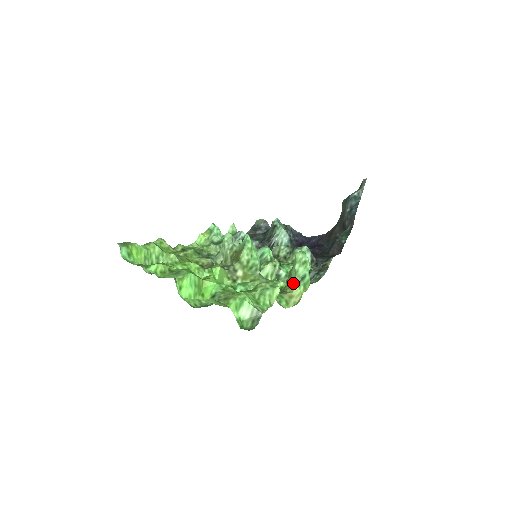
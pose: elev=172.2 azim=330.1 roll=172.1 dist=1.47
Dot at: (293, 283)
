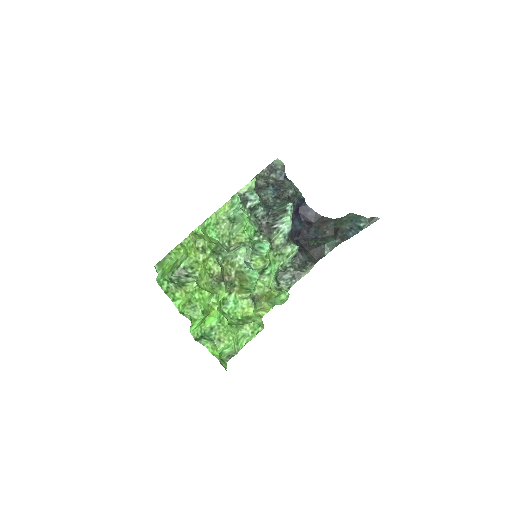
Dot at: (269, 303)
